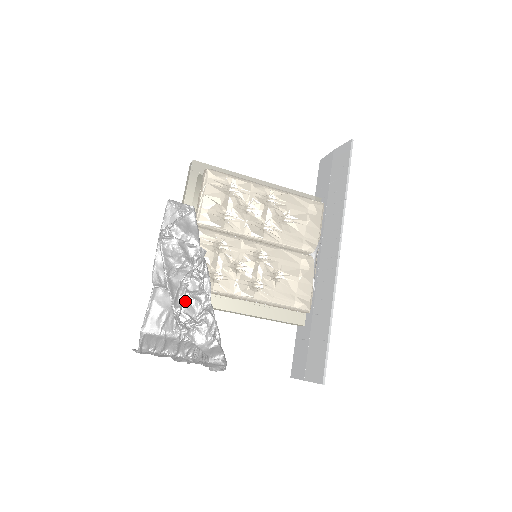
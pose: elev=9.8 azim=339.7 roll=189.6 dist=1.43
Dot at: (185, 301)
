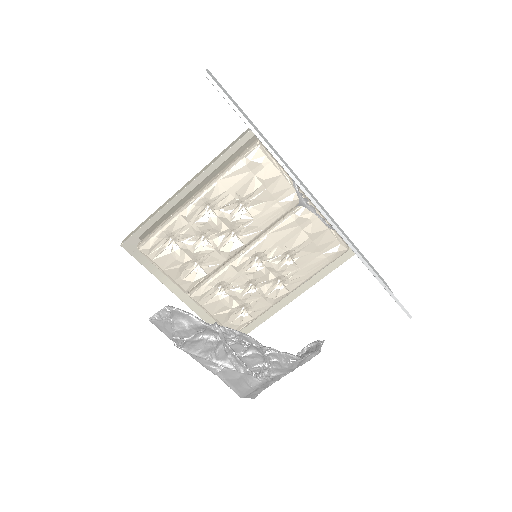
Dot at: (245, 361)
